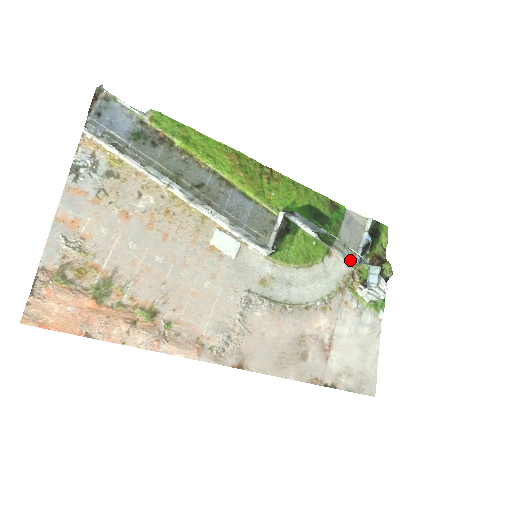
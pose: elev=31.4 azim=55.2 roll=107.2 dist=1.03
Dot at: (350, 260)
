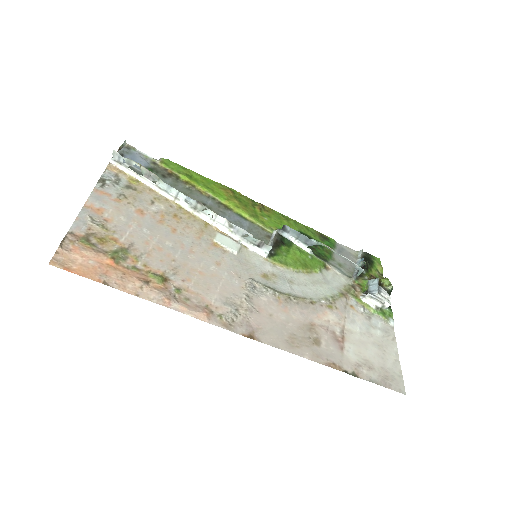
Dot at: (348, 276)
